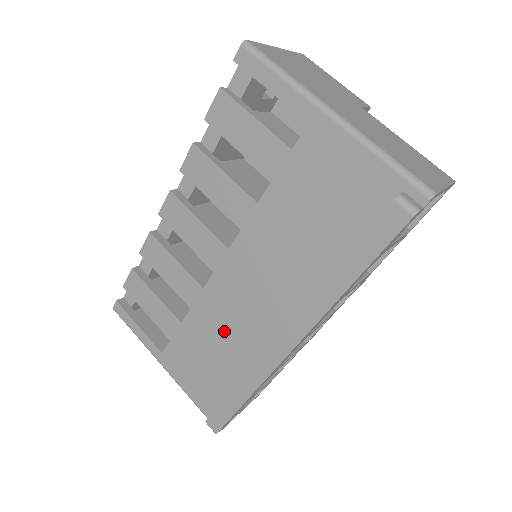
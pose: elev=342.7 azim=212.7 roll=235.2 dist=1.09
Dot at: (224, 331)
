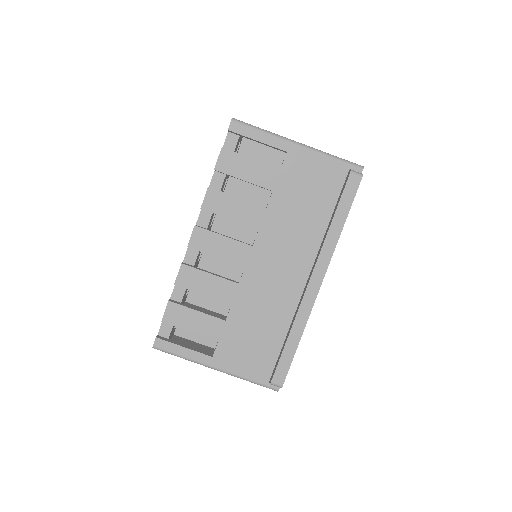
Dot at: (263, 306)
